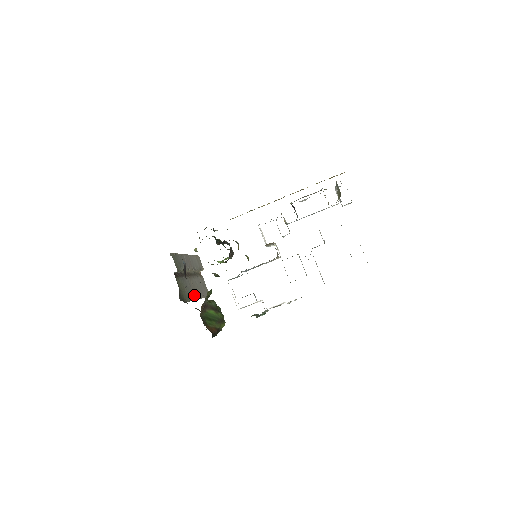
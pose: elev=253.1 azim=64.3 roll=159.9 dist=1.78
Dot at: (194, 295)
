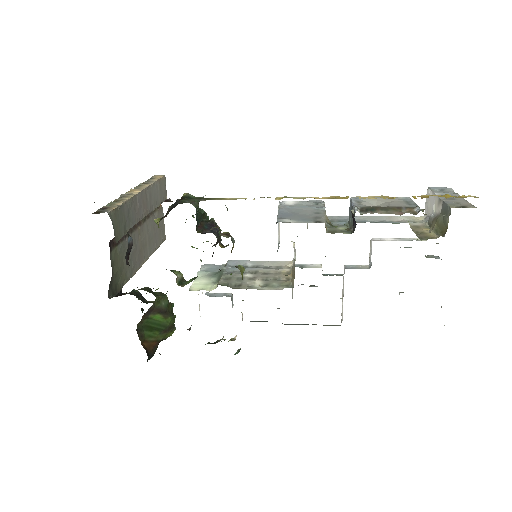
Dot at: (139, 260)
